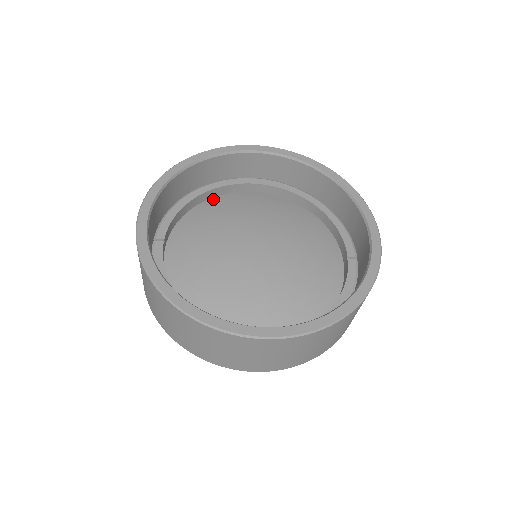
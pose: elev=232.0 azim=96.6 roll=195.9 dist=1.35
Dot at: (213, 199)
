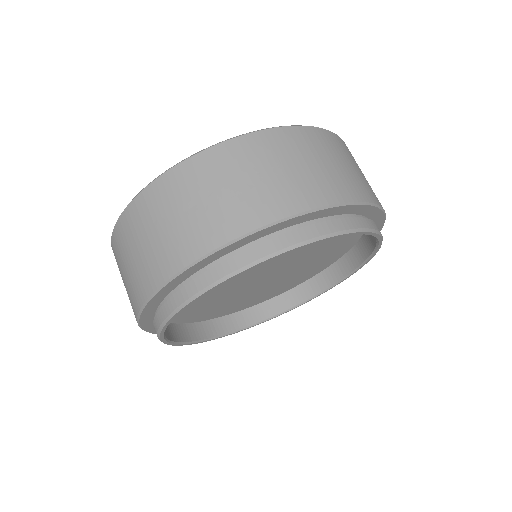
Dot at: occluded
